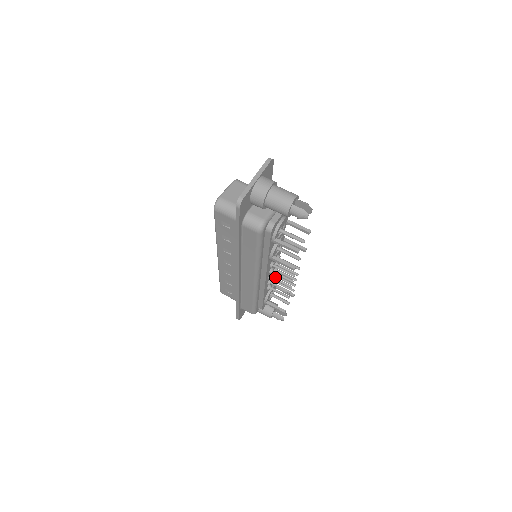
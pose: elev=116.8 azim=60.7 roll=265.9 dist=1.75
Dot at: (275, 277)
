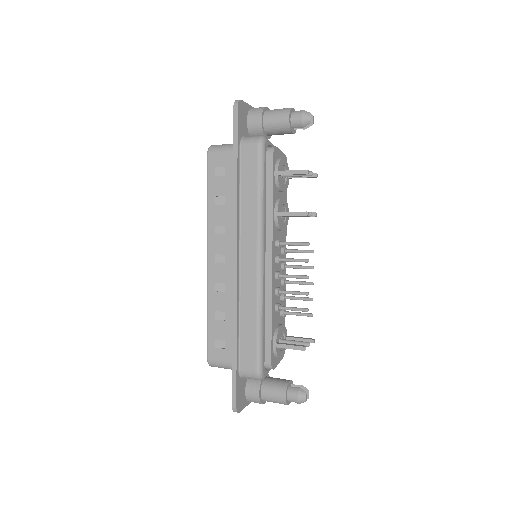
Dot at: (283, 297)
